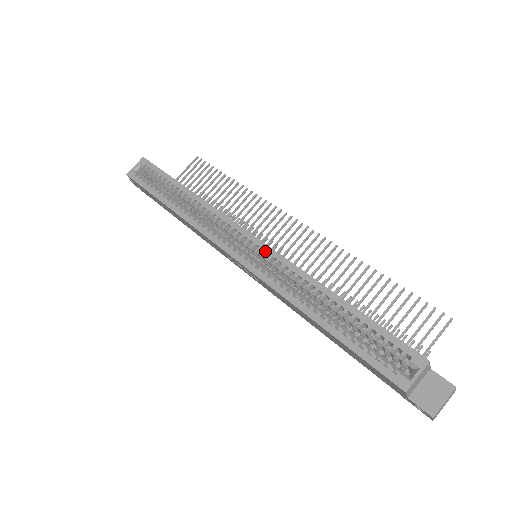
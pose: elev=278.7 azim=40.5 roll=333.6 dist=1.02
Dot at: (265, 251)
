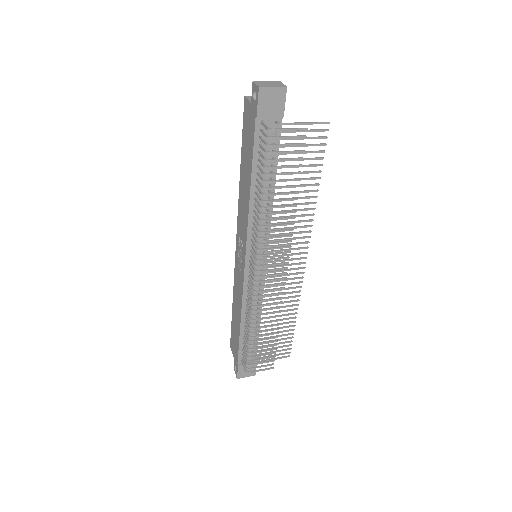
Dot at: occluded
